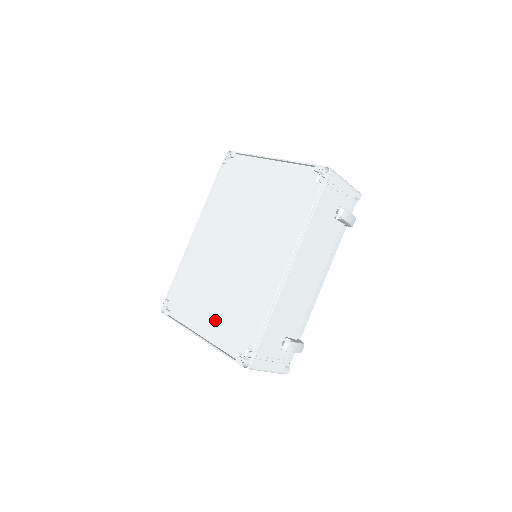
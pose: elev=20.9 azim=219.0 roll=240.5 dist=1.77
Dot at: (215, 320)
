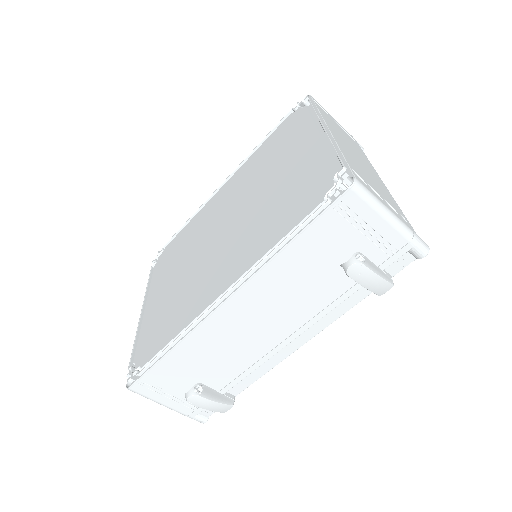
Dot at: (156, 306)
